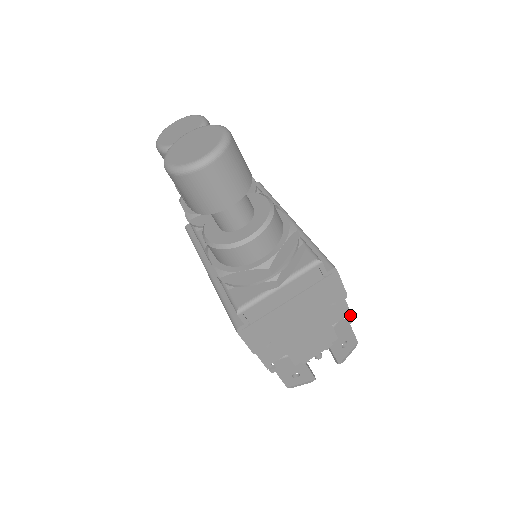
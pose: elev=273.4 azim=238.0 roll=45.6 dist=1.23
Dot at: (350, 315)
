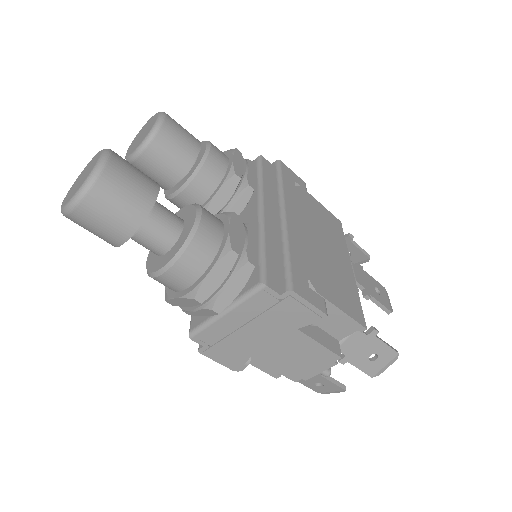
Dot at: (363, 329)
